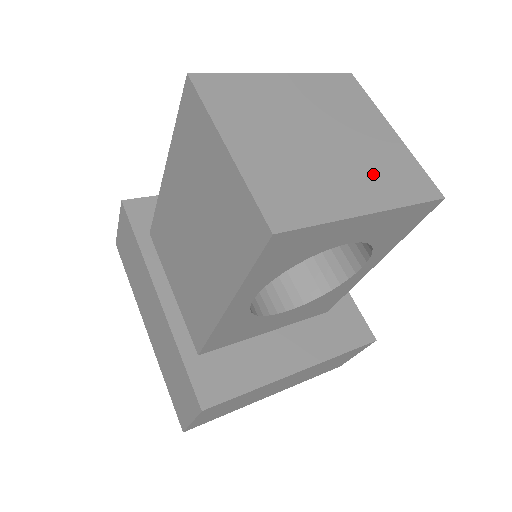
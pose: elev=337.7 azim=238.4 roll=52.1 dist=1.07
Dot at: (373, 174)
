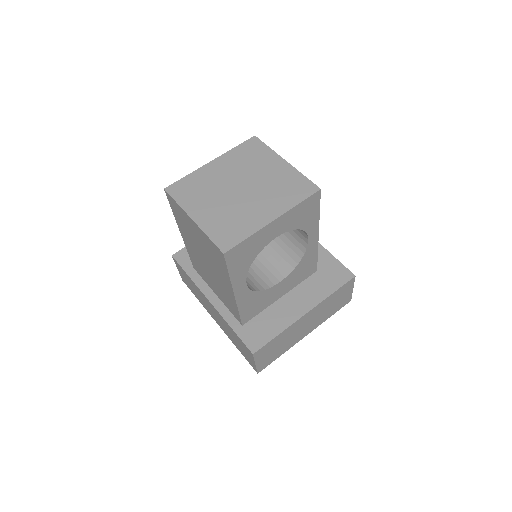
Dot at: (274, 196)
